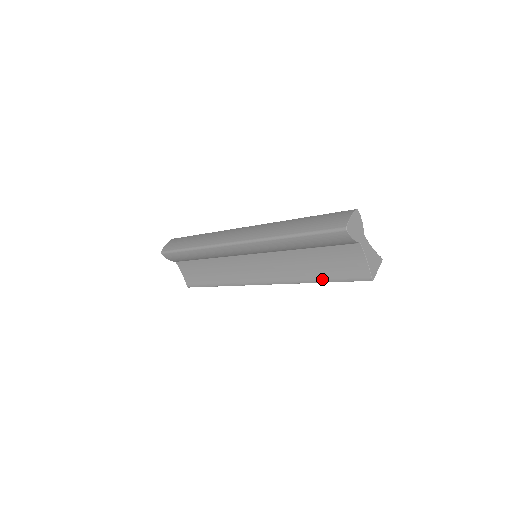
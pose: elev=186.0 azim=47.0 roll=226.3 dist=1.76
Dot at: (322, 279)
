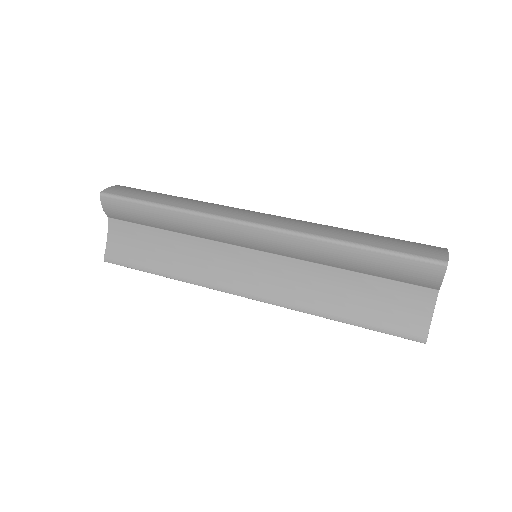
Dot at: (350, 319)
